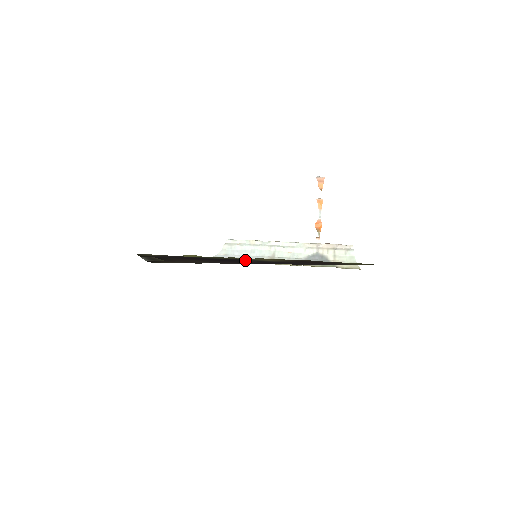
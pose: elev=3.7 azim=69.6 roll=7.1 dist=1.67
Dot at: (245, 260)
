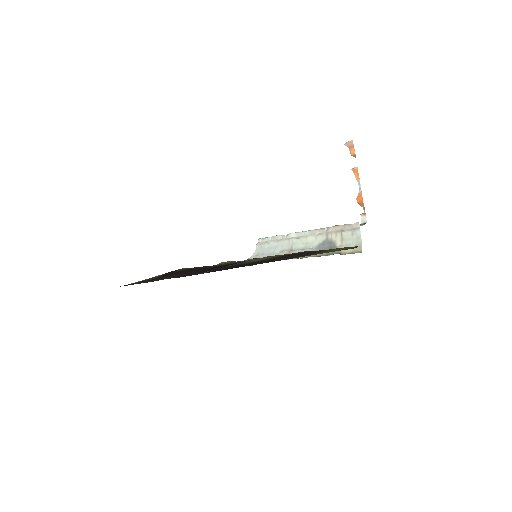
Dot at: (229, 265)
